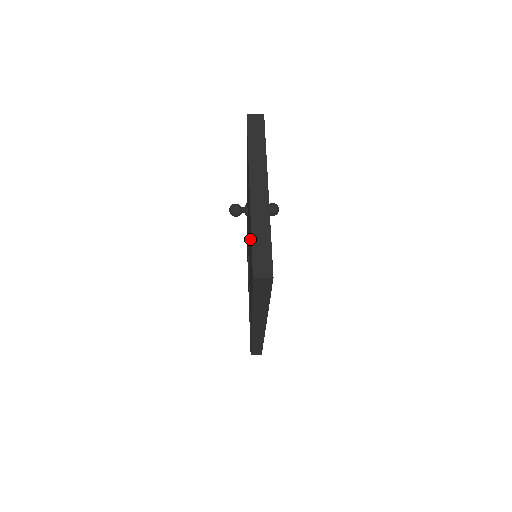
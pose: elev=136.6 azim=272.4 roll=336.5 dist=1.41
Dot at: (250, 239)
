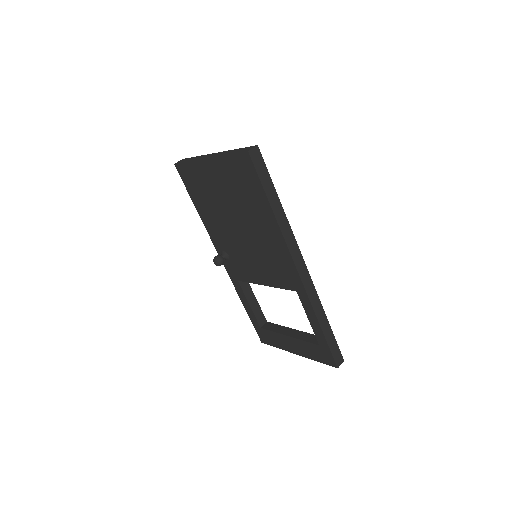
Dot at: (233, 184)
